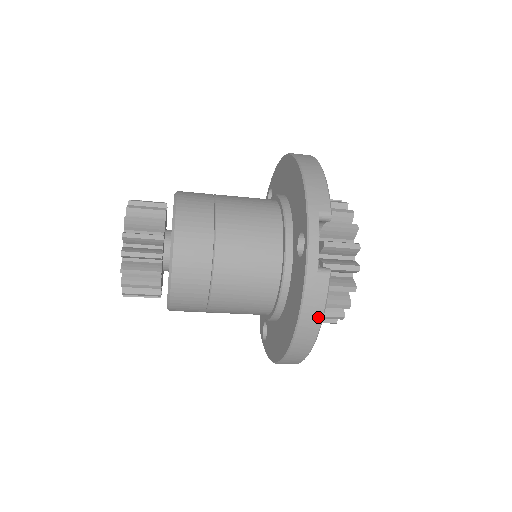
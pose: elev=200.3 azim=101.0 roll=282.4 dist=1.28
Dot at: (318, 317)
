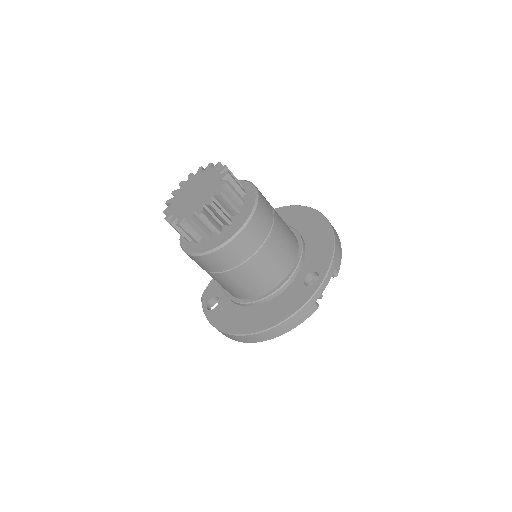
Dot at: (293, 327)
